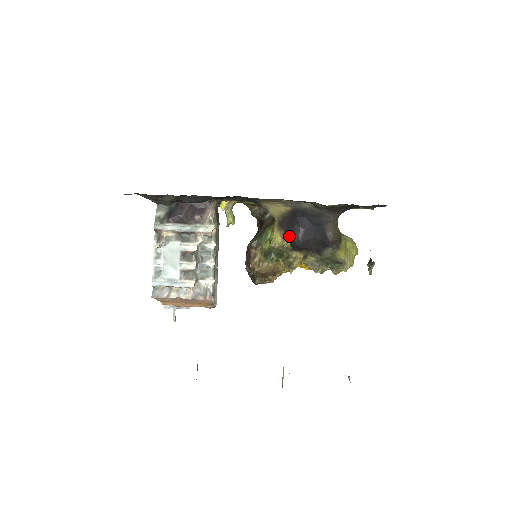
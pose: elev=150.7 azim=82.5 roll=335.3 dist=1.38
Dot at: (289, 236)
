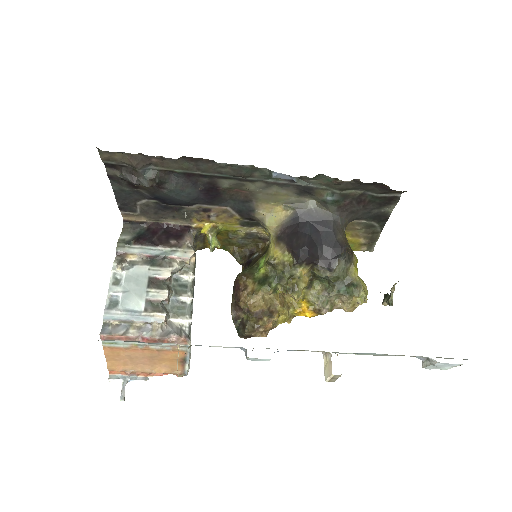
Dot at: (292, 245)
